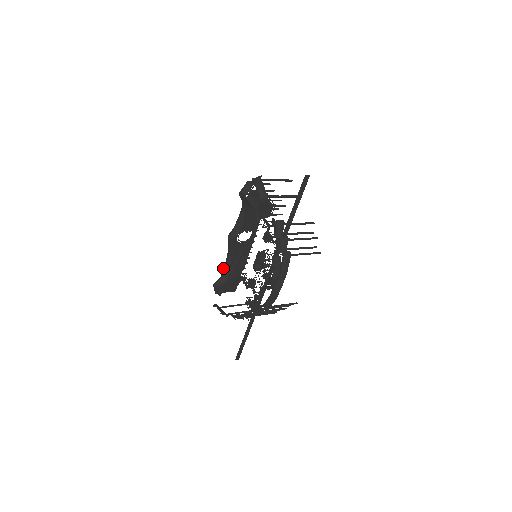
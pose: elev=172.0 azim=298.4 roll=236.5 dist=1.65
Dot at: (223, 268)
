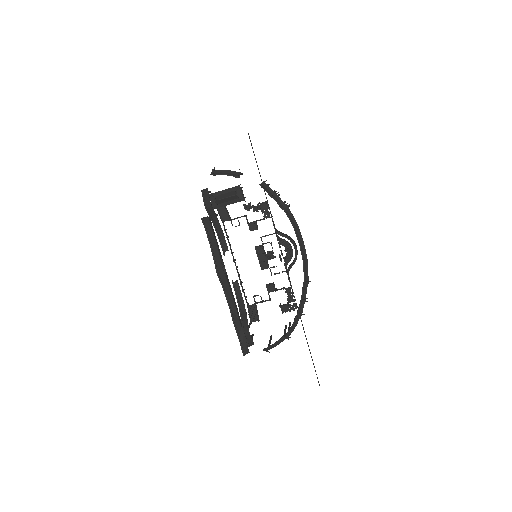
Dot at: (232, 316)
